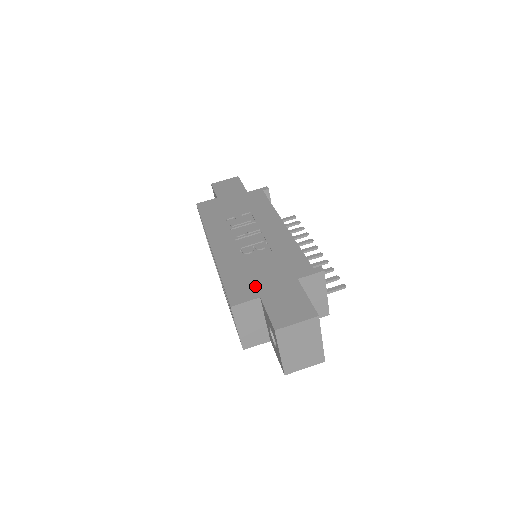
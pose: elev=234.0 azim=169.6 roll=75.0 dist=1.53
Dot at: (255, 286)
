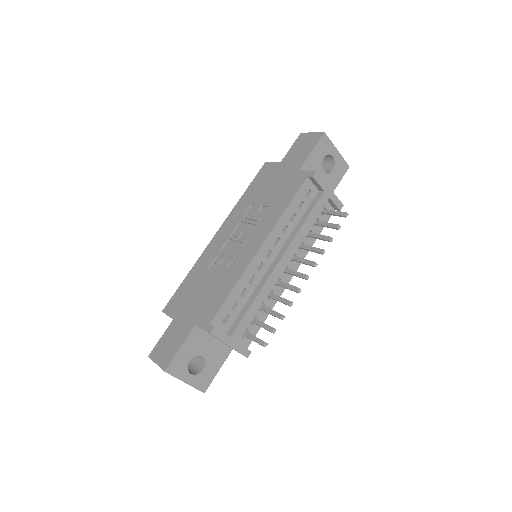
Dot at: (182, 305)
